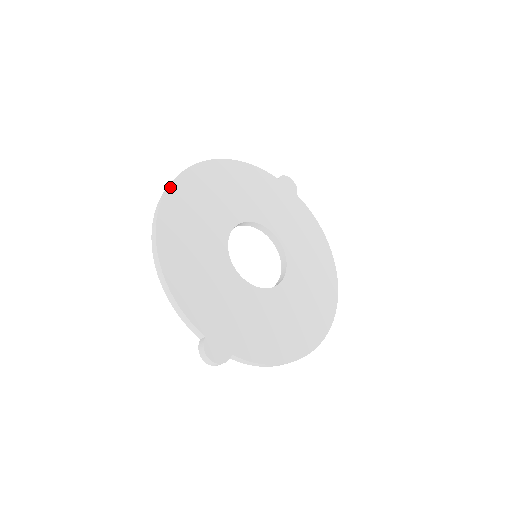
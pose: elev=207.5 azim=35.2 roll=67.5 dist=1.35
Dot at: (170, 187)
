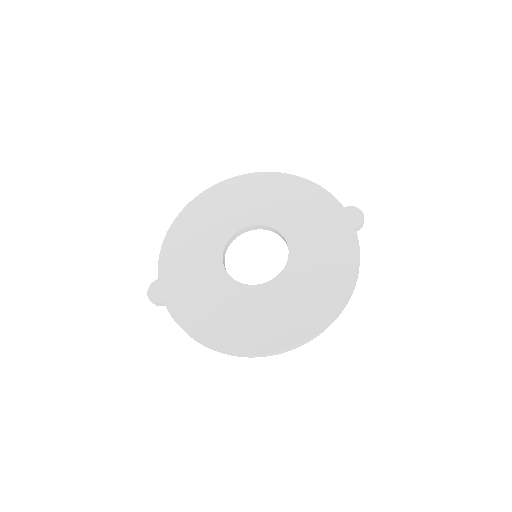
Dot at: (225, 181)
